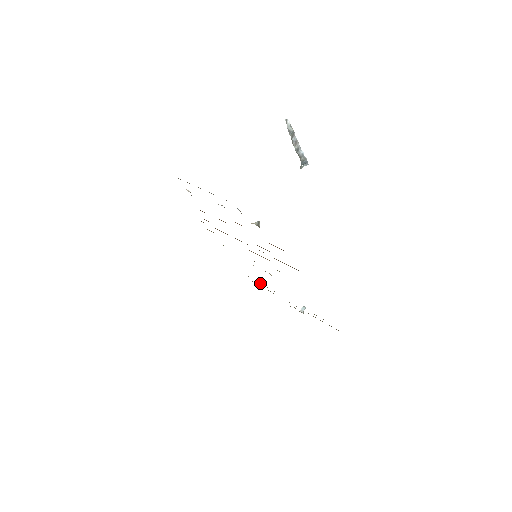
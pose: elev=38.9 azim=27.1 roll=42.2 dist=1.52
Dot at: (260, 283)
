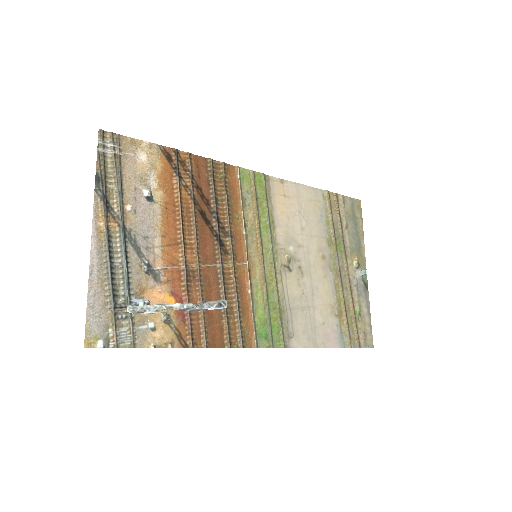
Dot at: (330, 215)
